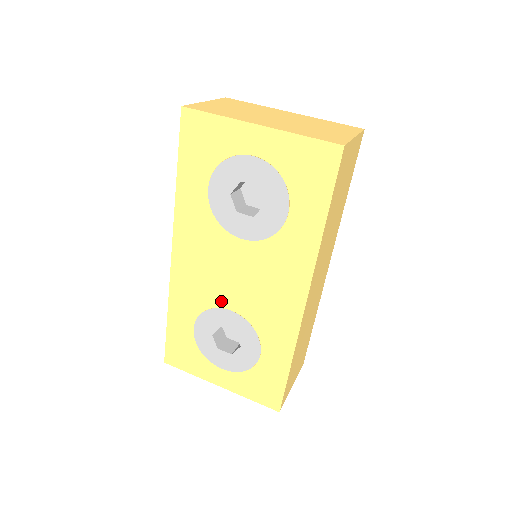
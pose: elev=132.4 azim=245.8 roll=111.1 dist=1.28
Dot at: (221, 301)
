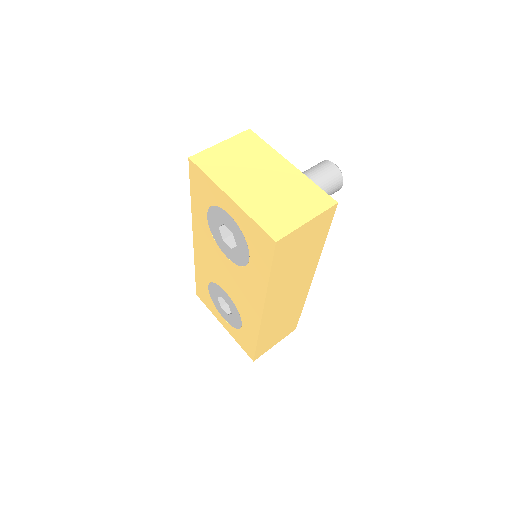
Dot at: (220, 283)
